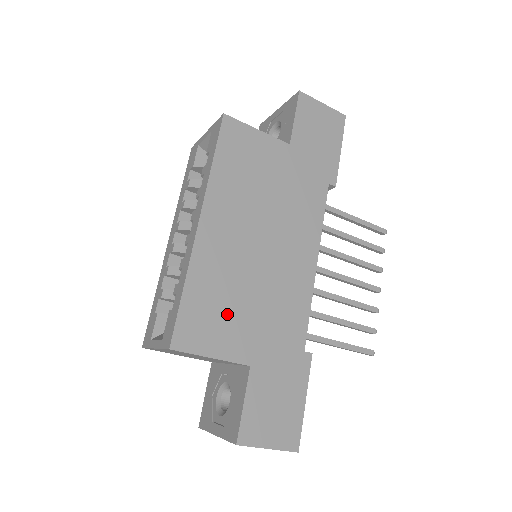
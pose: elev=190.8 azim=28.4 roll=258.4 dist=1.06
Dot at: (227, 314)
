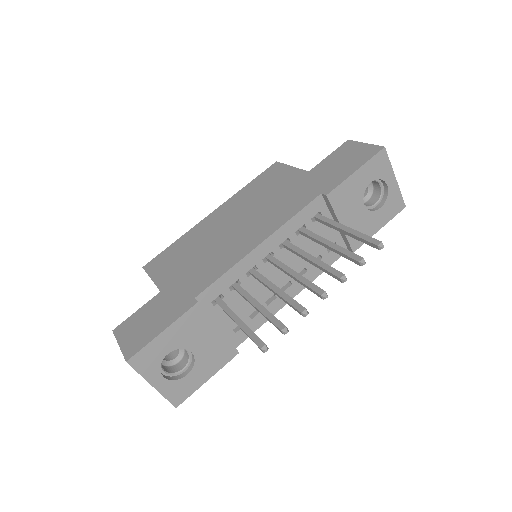
Dot at: (179, 259)
